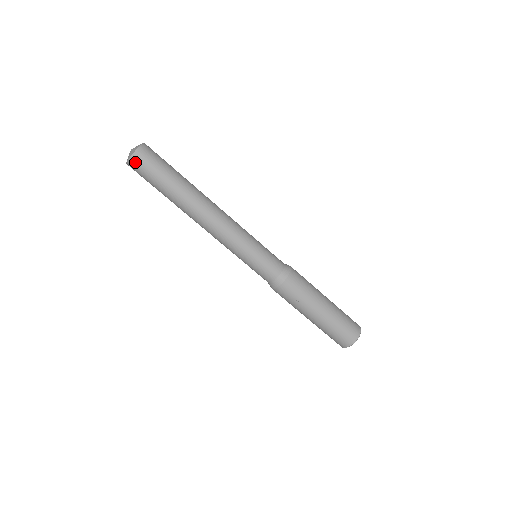
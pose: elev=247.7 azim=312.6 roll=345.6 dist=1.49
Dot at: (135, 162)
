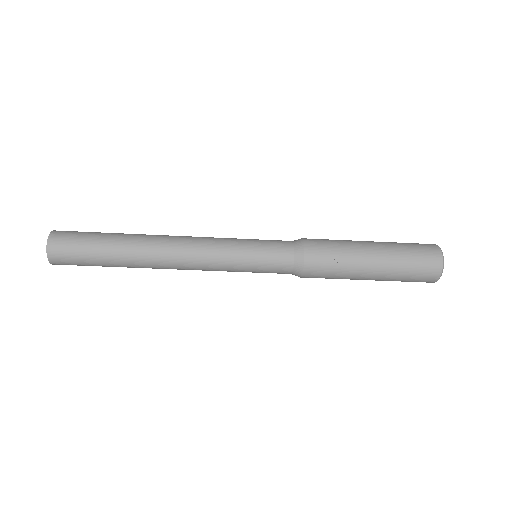
Dot at: (55, 251)
